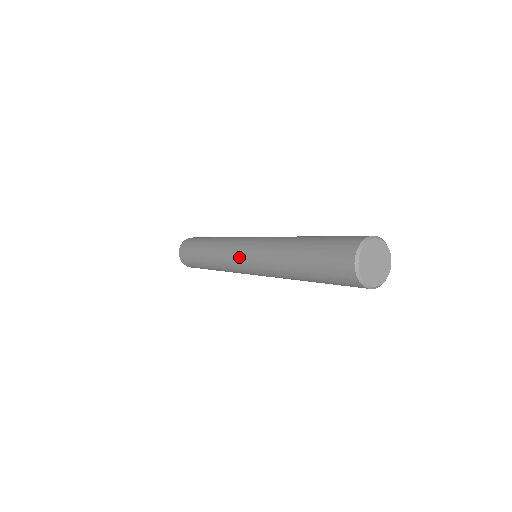
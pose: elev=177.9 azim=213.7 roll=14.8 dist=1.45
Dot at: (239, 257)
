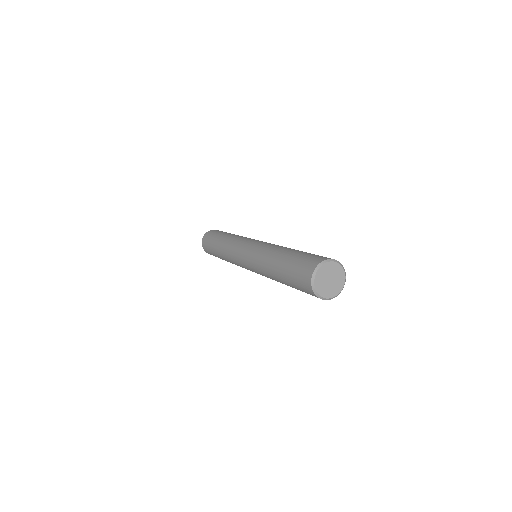
Dot at: (244, 266)
